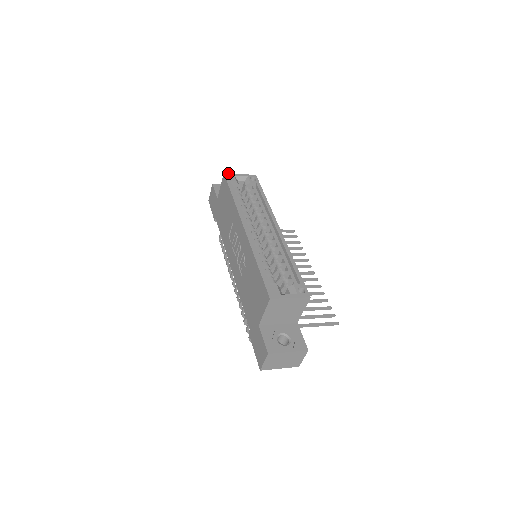
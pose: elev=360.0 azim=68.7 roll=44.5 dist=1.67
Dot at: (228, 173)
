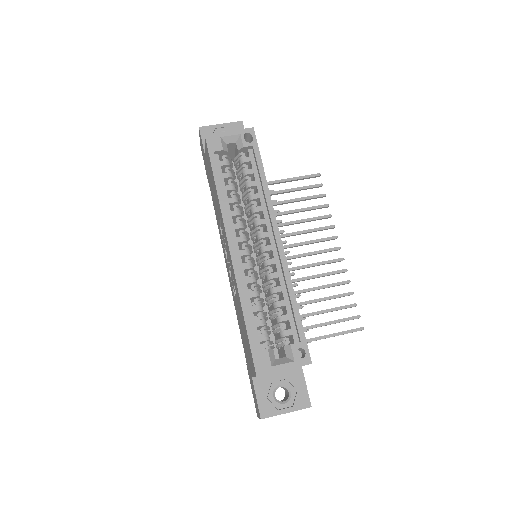
Dot at: (211, 134)
